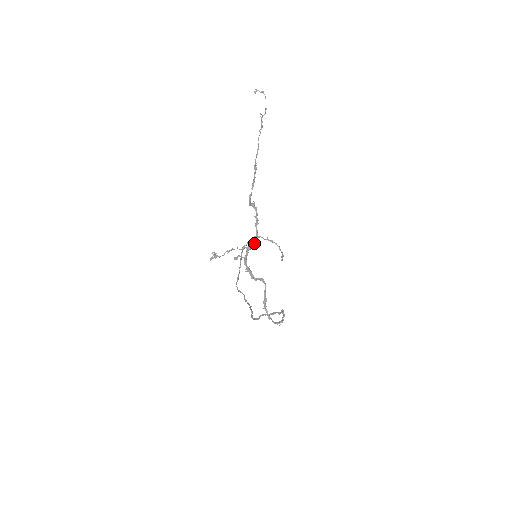
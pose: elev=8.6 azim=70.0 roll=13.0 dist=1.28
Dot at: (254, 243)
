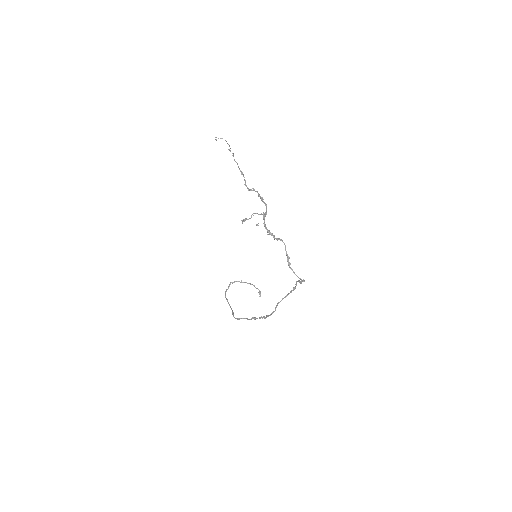
Dot at: occluded
